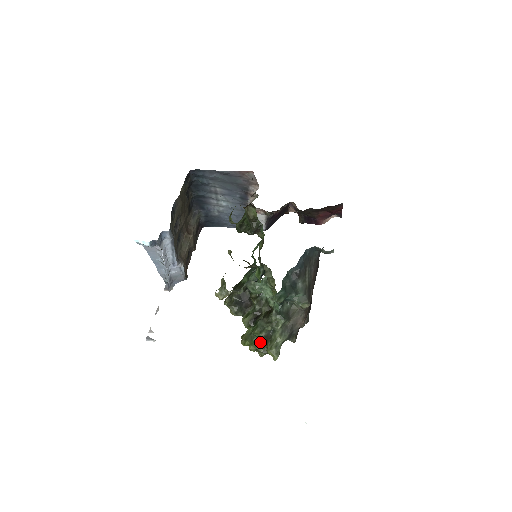
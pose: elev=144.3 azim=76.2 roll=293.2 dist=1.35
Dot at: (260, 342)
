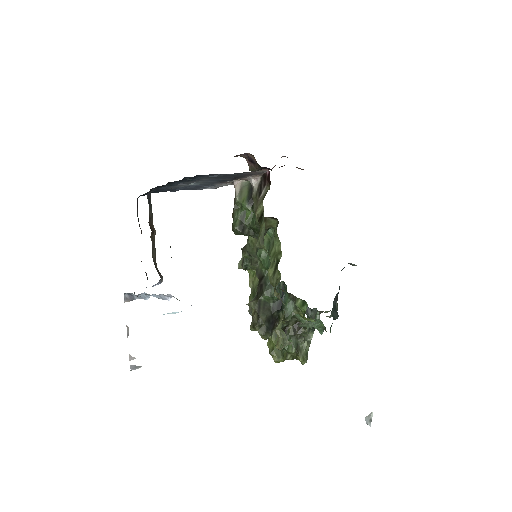
Dot at: (289, 353)
